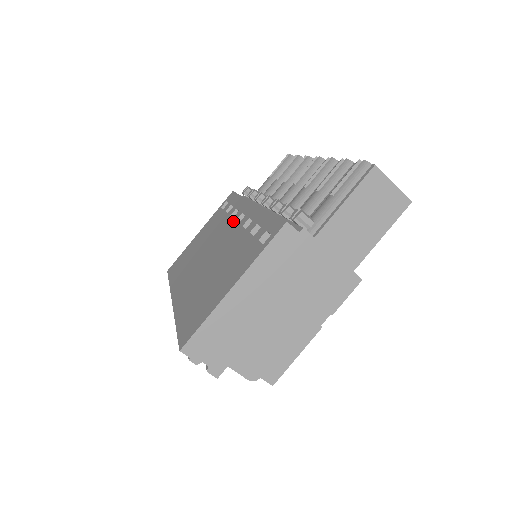
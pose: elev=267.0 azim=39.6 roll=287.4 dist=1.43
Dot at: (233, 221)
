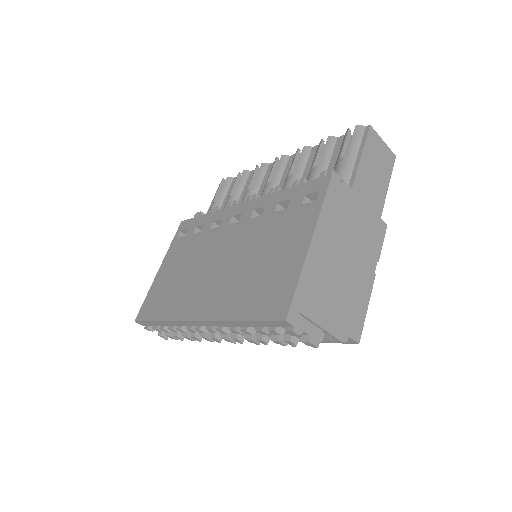
Dot at: (224, 227)
